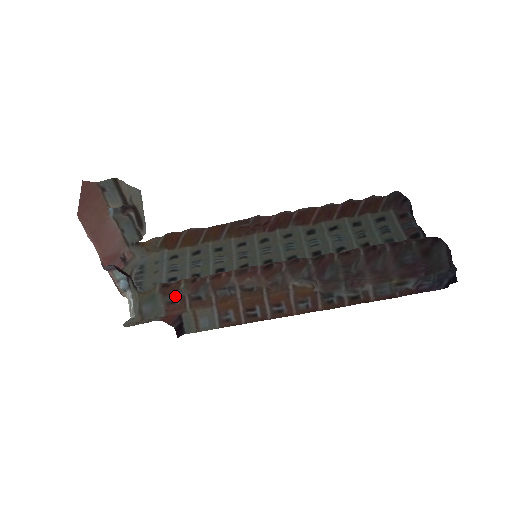
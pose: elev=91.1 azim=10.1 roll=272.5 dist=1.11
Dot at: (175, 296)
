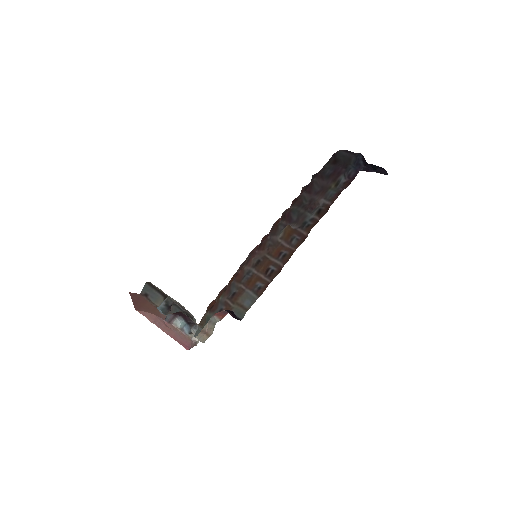
Dot at: (220, 306)
